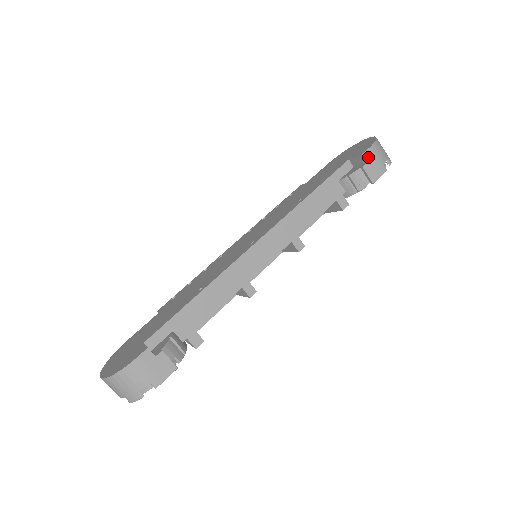
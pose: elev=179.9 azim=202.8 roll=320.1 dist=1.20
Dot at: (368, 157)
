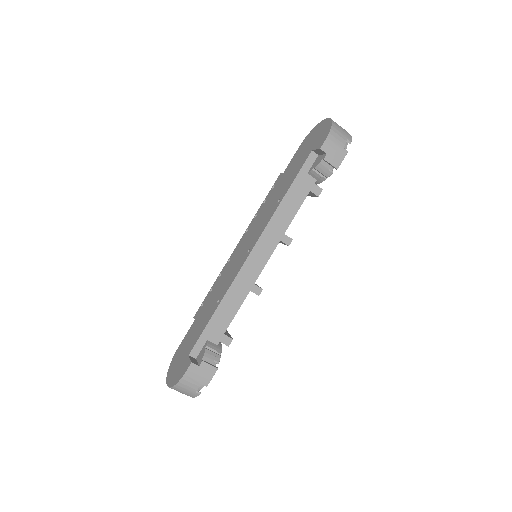
Dot at: (327, 148)
